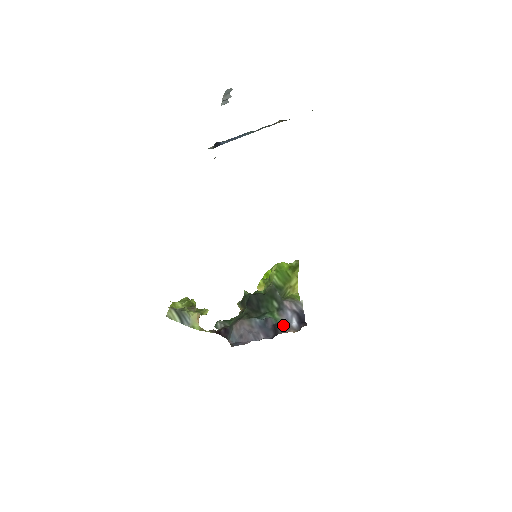
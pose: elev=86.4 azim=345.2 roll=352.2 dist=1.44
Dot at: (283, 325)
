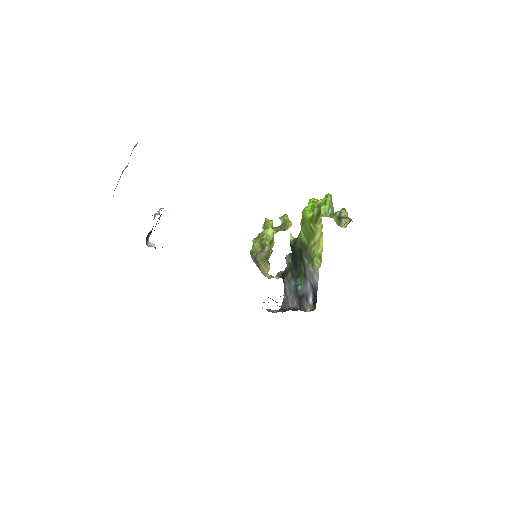
Dot at: (303, 301)
